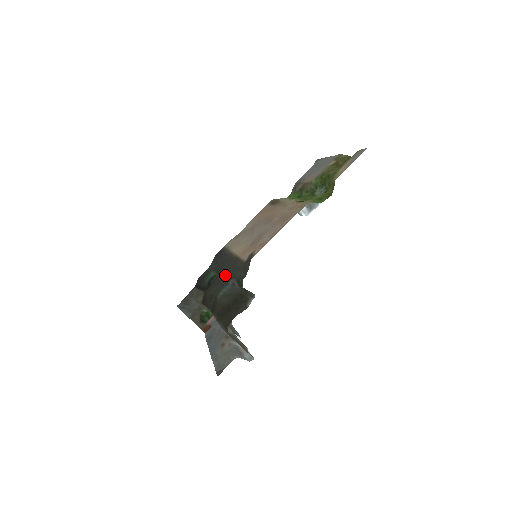
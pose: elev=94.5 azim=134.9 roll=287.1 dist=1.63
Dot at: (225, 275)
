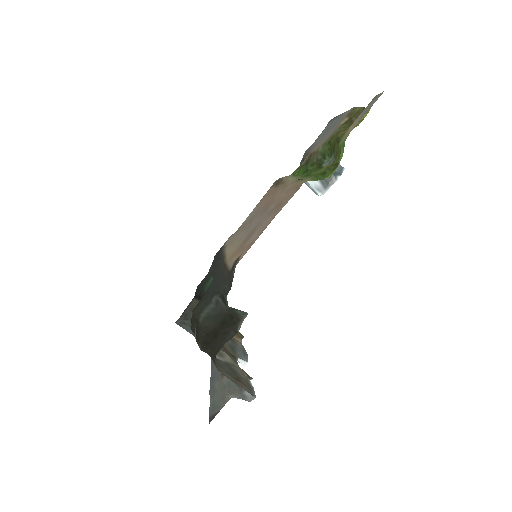
Dot at: (212, 287)
